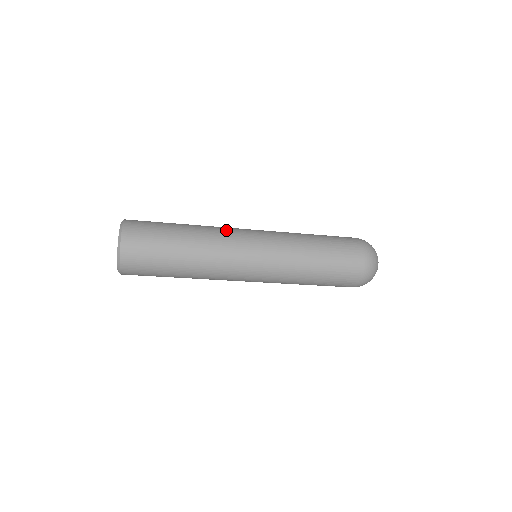
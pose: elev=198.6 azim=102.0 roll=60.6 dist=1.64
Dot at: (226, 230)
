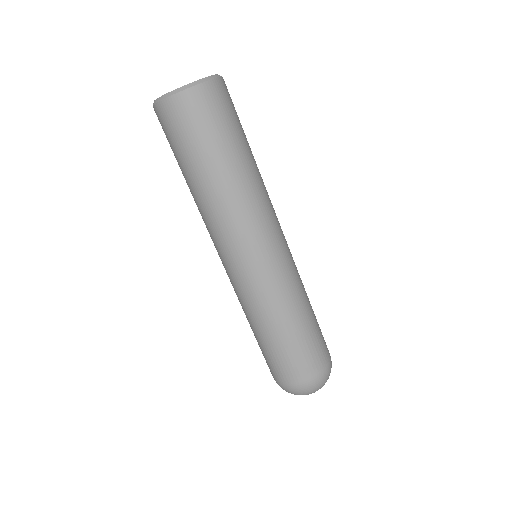
Dot at: occluded
